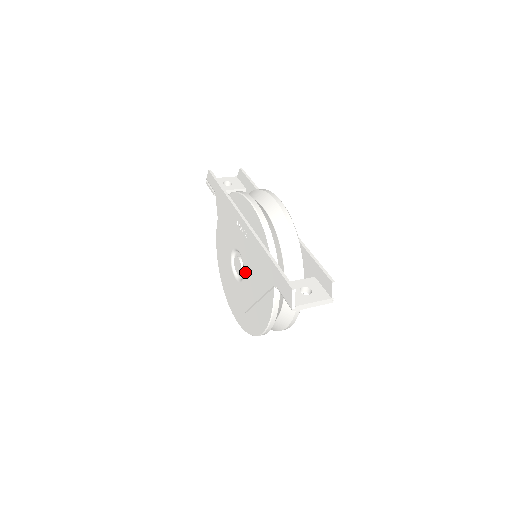
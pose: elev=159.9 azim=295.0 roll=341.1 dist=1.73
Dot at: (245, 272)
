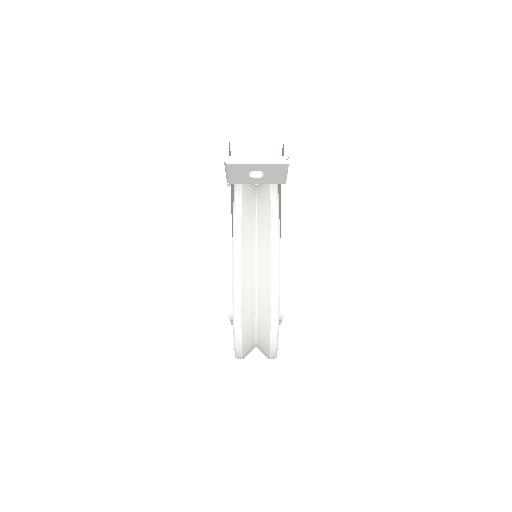
Dot at: occluded
